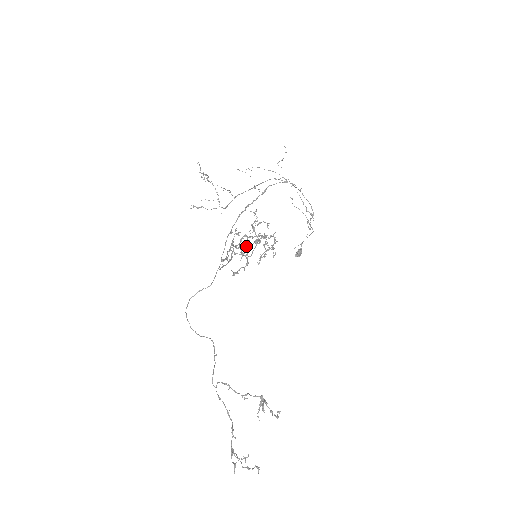
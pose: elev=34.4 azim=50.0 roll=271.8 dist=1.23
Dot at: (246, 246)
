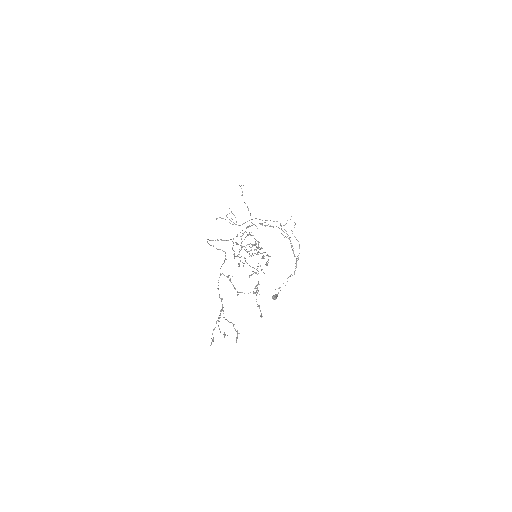
Dot at: (252, 245)
